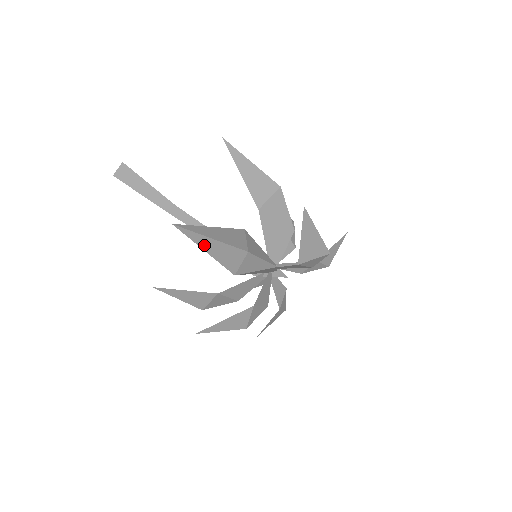
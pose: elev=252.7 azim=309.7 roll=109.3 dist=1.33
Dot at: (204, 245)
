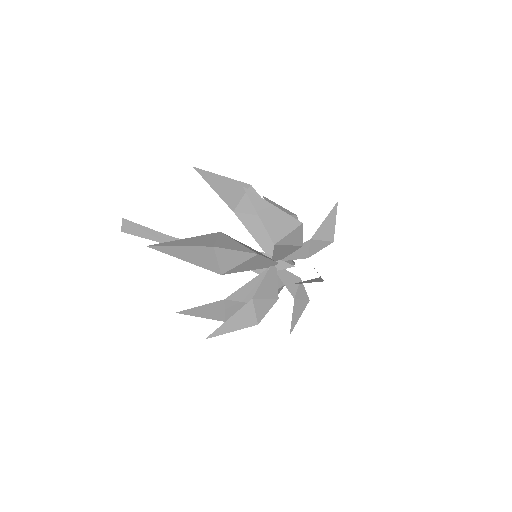
Dot at: (179, 255)
